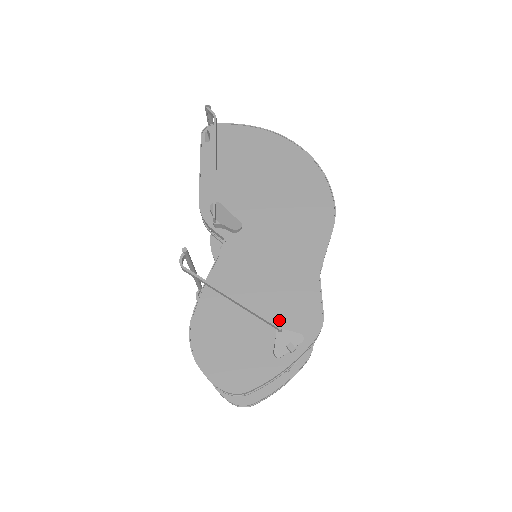
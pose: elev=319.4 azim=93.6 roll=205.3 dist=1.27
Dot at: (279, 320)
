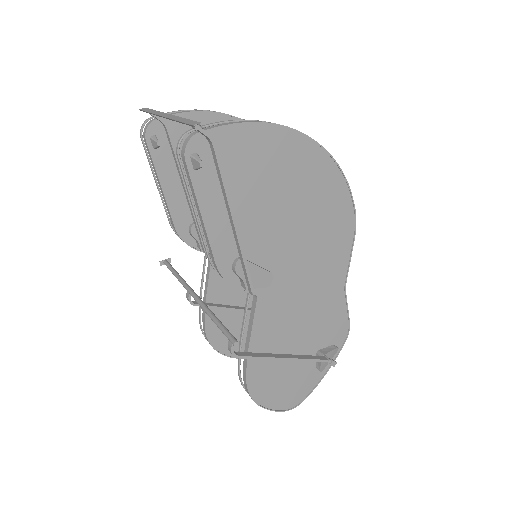
Dot at: (317, 343)
